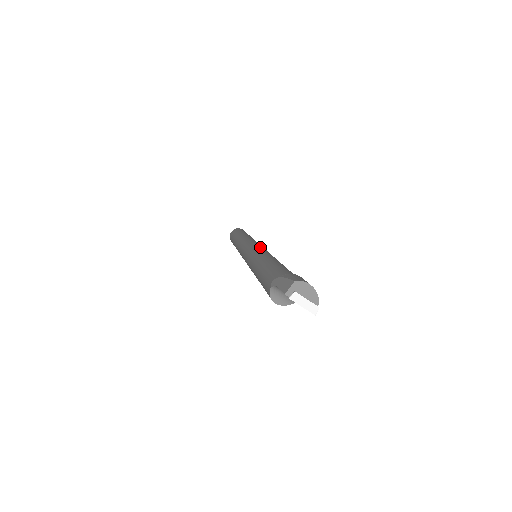
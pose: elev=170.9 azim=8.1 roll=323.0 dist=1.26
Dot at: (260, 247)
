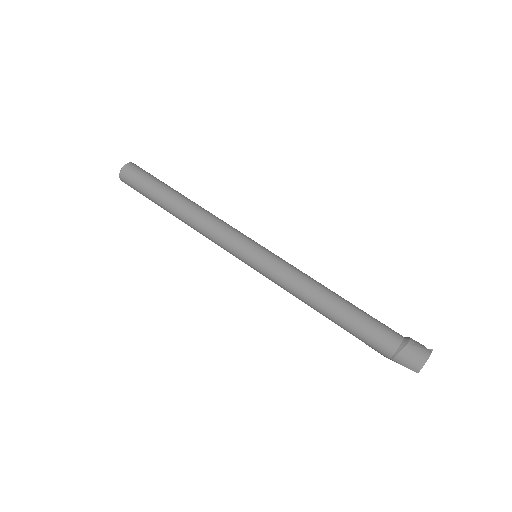
Dot at: (266, 270)
